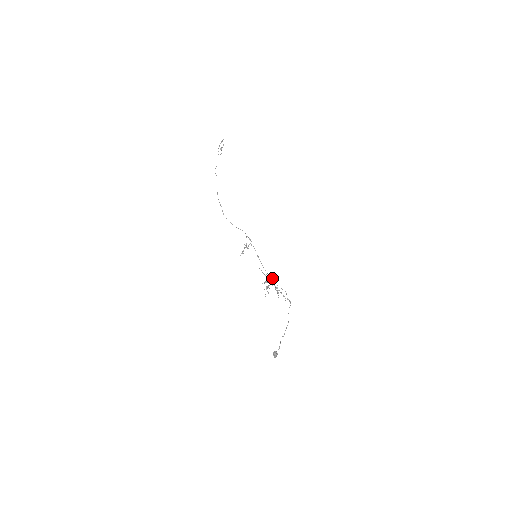
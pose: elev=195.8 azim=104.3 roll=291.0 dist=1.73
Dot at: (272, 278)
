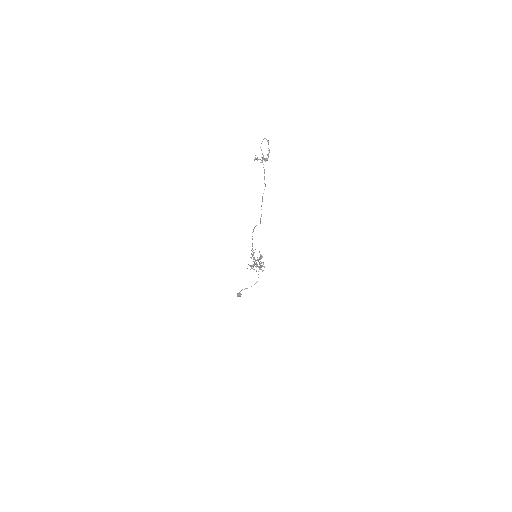
Dot at: occluded
